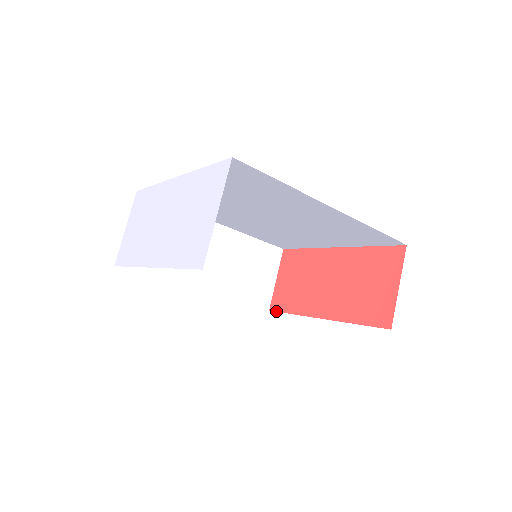
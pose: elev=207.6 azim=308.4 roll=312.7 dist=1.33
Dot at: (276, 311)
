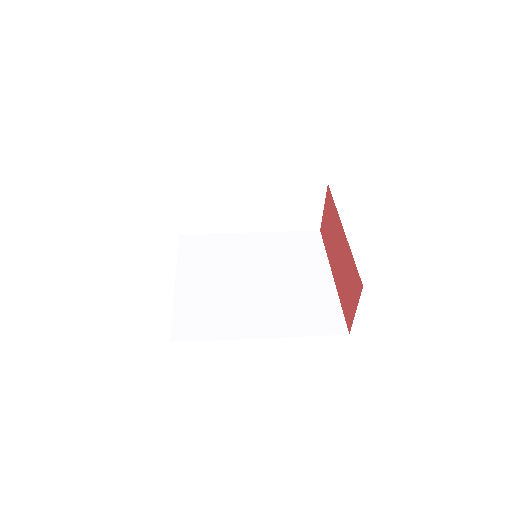
Dot at: (322, 237)
